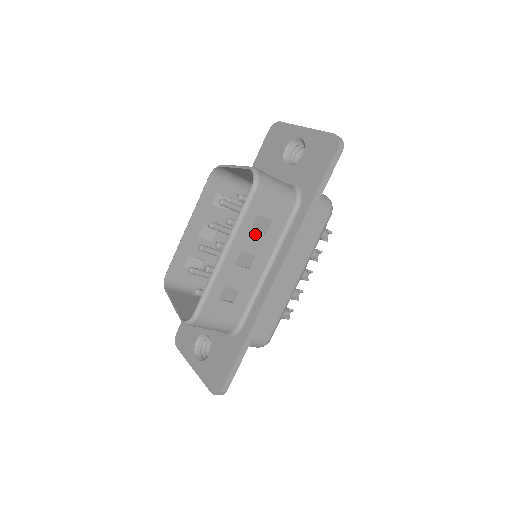
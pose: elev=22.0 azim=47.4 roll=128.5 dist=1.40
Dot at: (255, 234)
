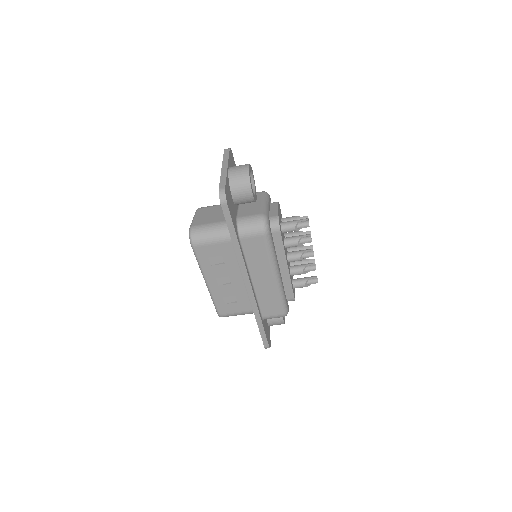
Dot at: (217, 267)
